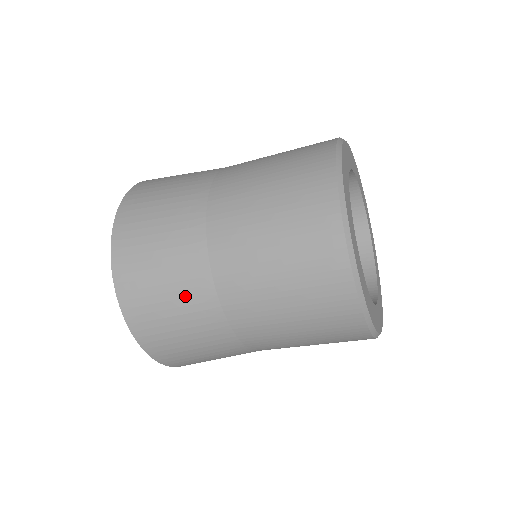
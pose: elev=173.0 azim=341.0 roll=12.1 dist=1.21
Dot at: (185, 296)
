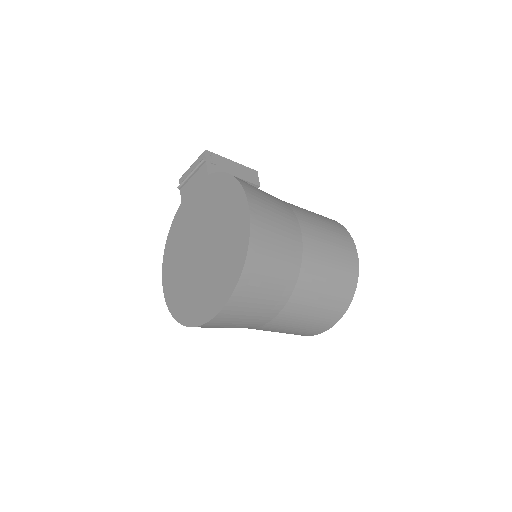
Dot at: occluded
